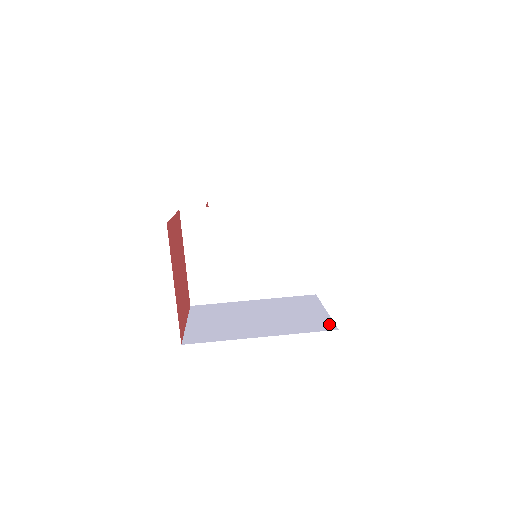
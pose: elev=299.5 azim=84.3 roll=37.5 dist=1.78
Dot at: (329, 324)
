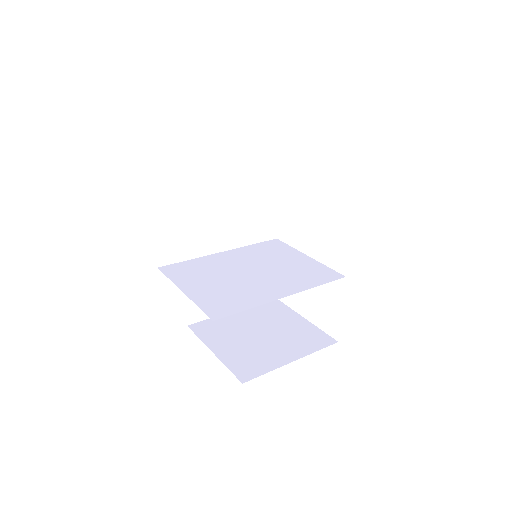
Dot at: occluded
